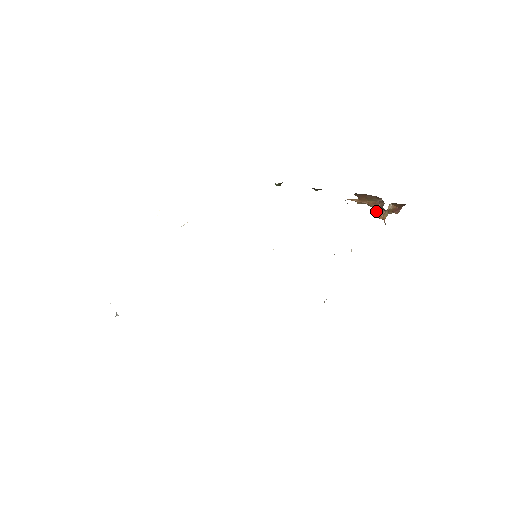
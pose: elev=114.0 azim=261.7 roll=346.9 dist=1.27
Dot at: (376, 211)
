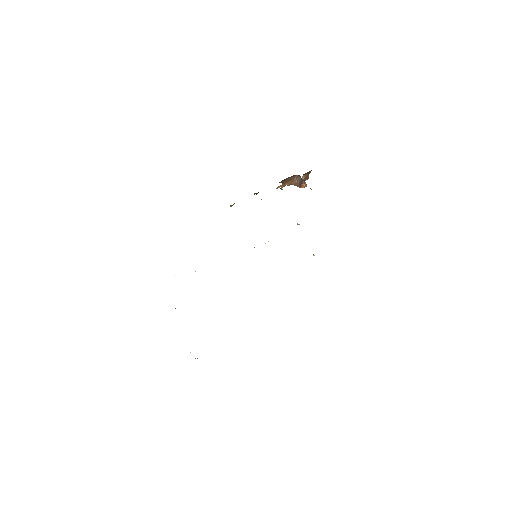
Dot at: (297, 185)
